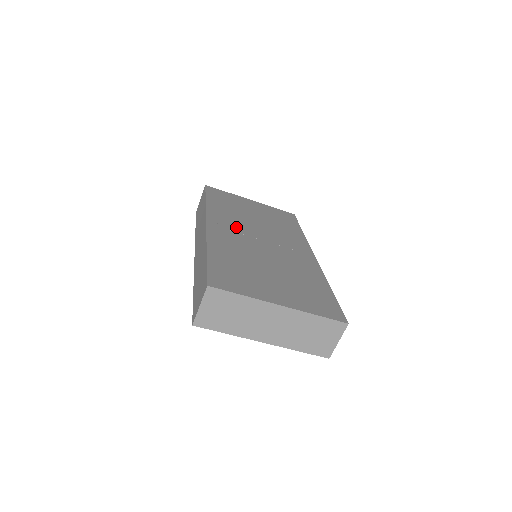
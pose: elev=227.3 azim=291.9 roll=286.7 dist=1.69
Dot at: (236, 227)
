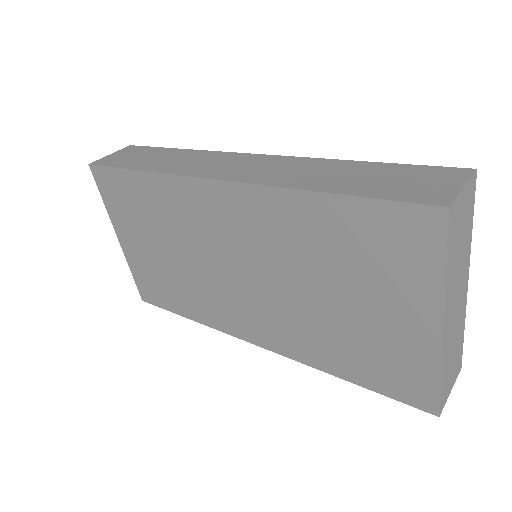
Dot at: occluded
